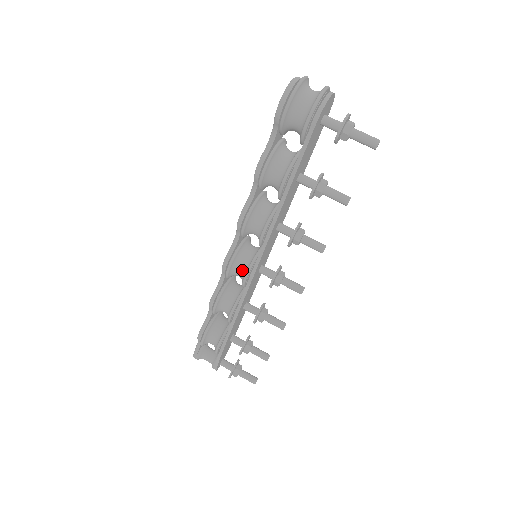
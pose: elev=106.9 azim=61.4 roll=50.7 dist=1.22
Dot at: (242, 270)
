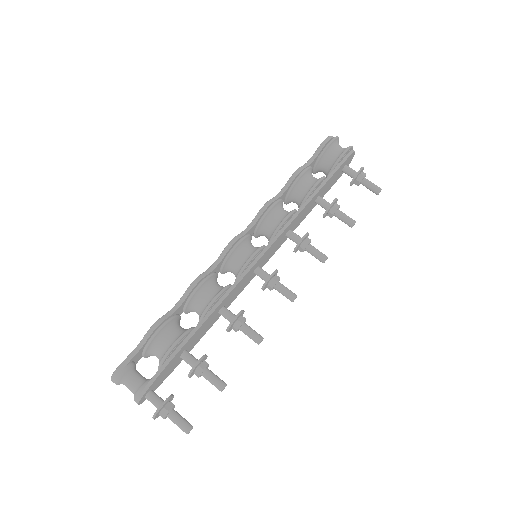
Dot at: (247, 253)
